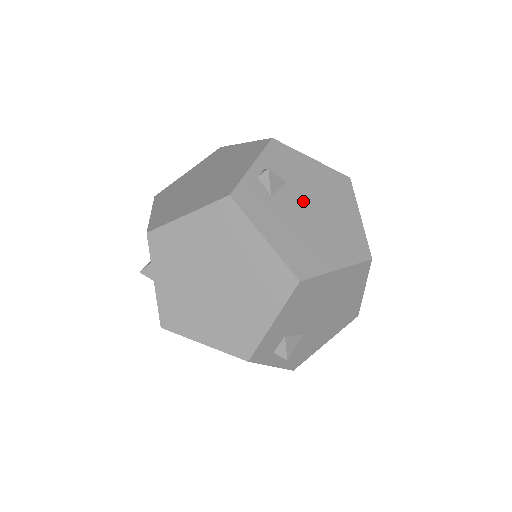
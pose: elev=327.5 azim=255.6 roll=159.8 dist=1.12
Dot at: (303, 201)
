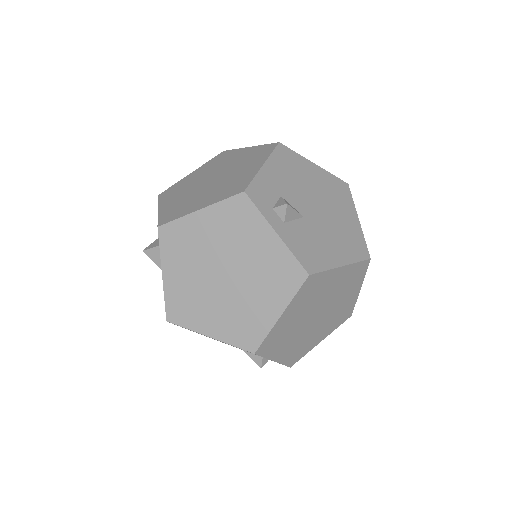
Dot at: occluded
